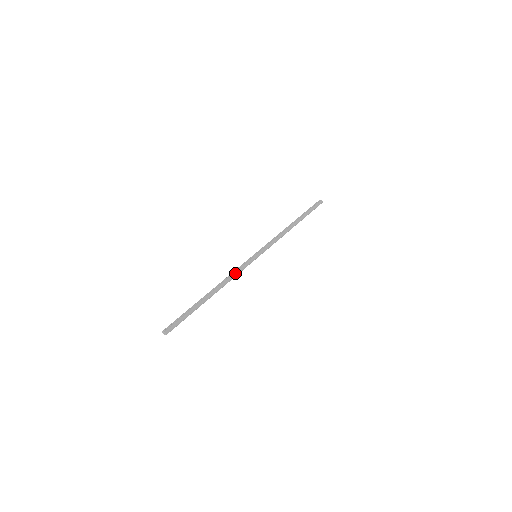
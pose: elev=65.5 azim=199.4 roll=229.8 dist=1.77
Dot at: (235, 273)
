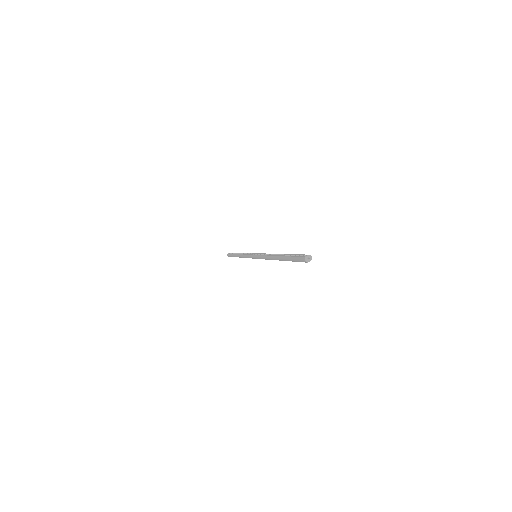
Dot at: occluded
